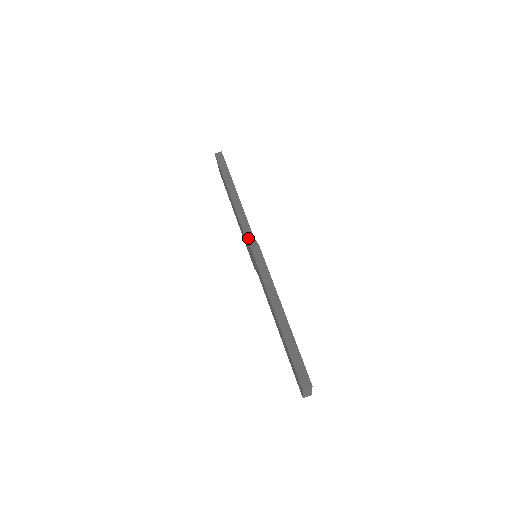
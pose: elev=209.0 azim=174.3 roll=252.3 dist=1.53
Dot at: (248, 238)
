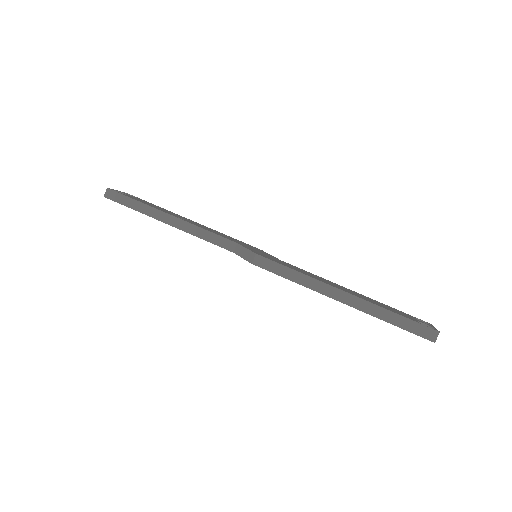
Dot at: (232, 249)
